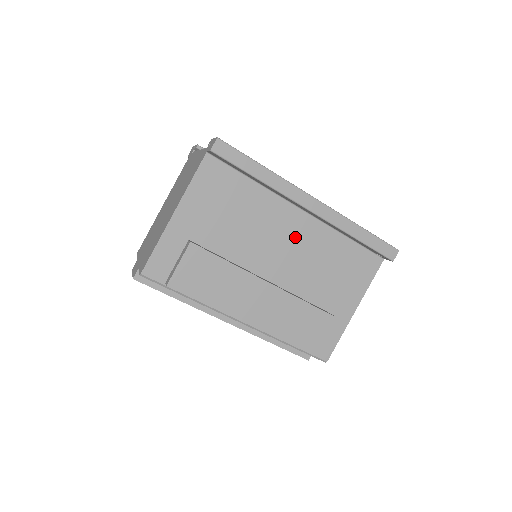
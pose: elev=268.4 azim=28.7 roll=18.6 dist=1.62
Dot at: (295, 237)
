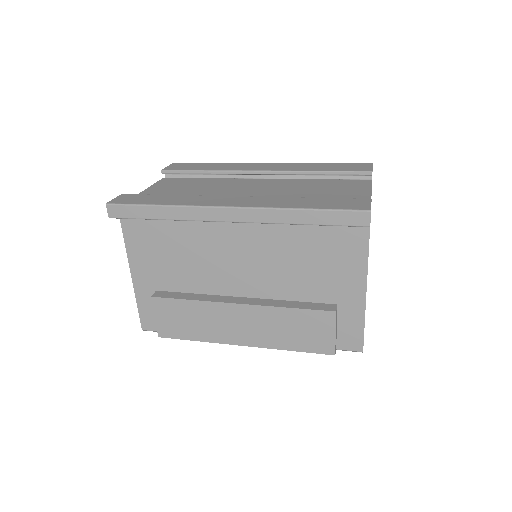
Dot at: (245, 246)
